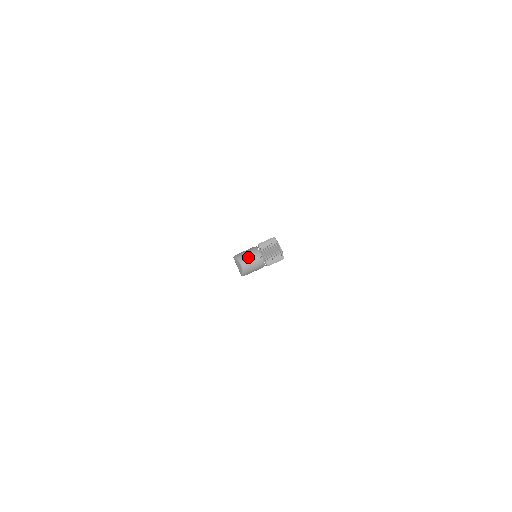
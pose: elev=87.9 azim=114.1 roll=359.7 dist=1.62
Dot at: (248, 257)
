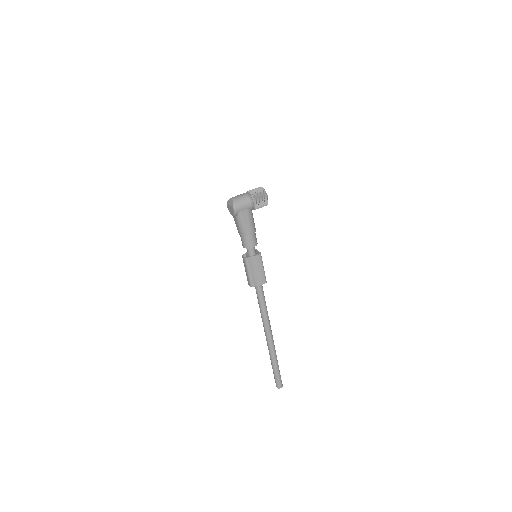
Dot at: (237, 195)
